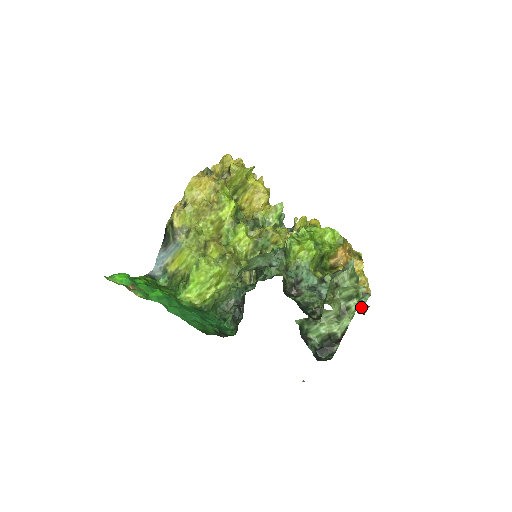
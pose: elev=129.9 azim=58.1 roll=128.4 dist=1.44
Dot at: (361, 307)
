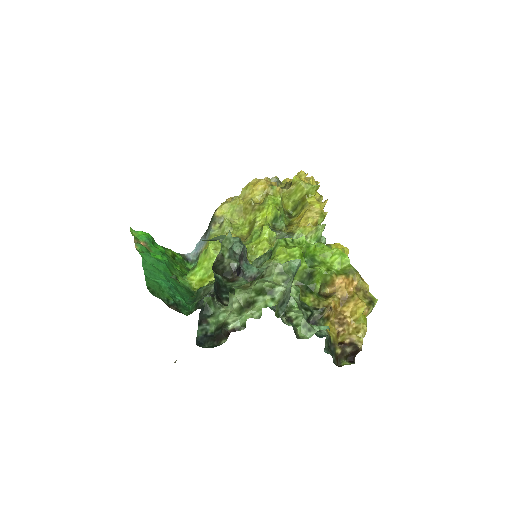
Dot at: (309, 335)
